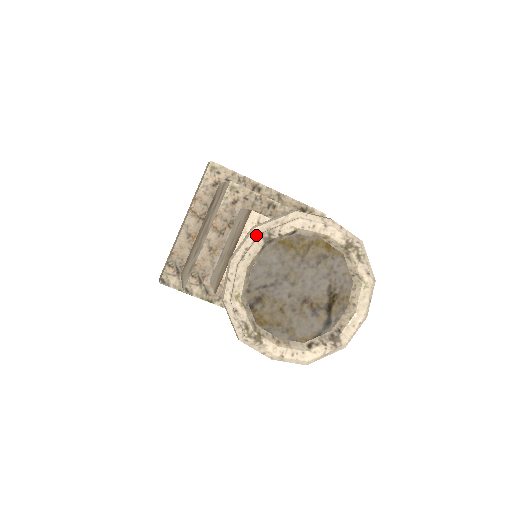
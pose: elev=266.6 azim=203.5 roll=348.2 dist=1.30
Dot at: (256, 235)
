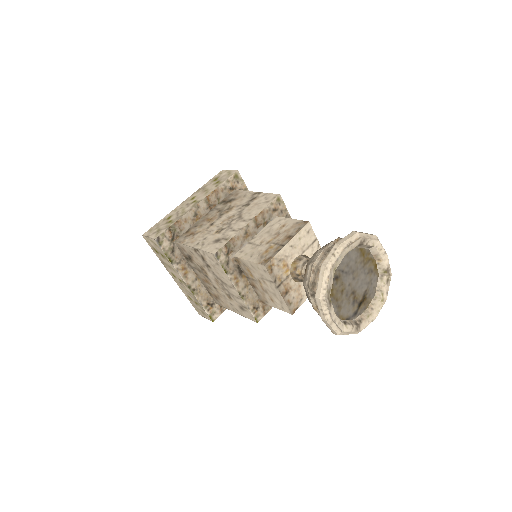
Dot at: (358, 237)
